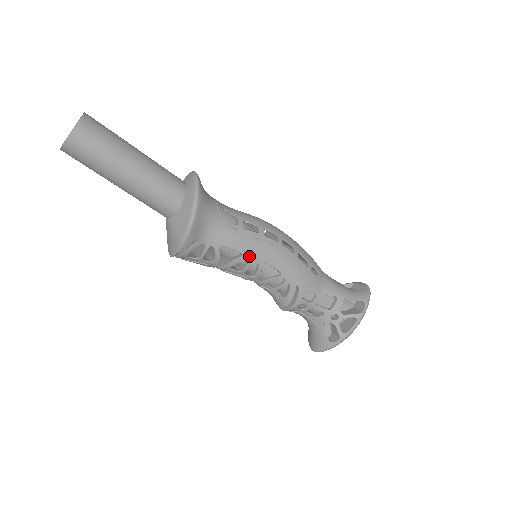
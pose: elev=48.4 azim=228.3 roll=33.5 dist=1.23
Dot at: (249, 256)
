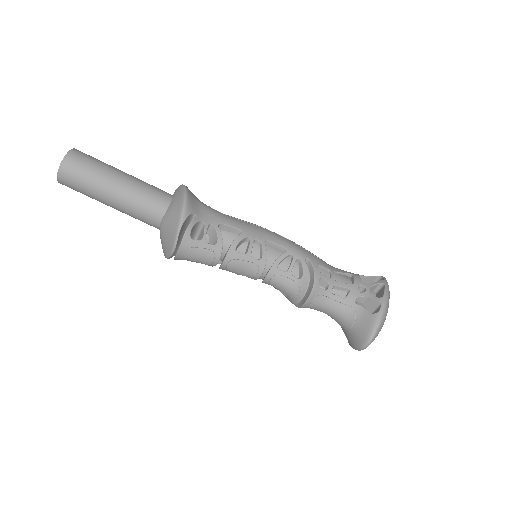
Dot at: (248, 233)
